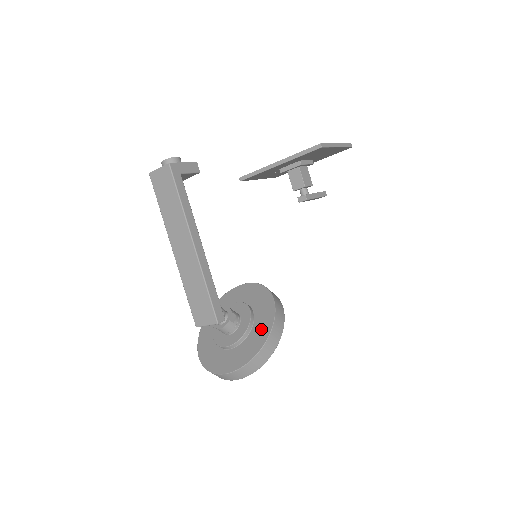
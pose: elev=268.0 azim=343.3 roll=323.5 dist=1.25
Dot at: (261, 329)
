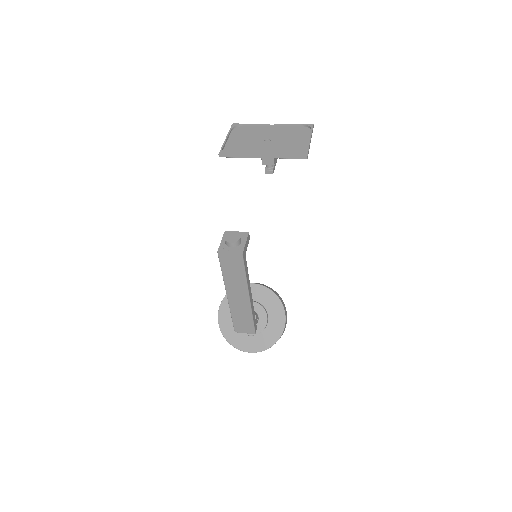
Dot at: (276, 326)
